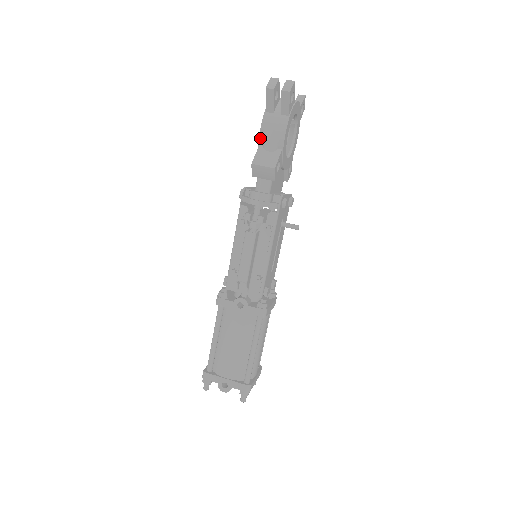
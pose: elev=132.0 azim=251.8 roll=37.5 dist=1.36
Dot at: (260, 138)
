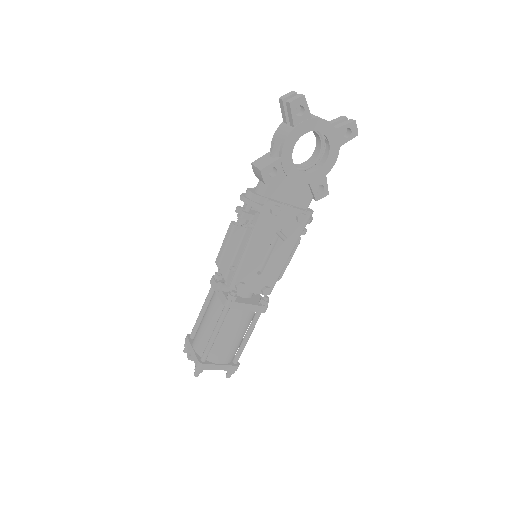
Dot at: (271, 144)
